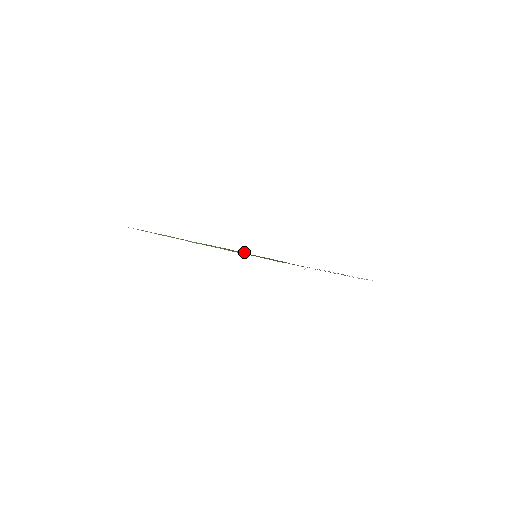
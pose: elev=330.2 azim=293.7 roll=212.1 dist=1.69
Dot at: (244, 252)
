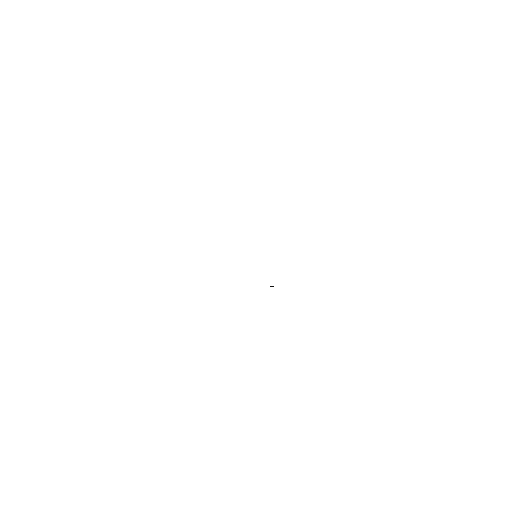
Dot at: occluded
